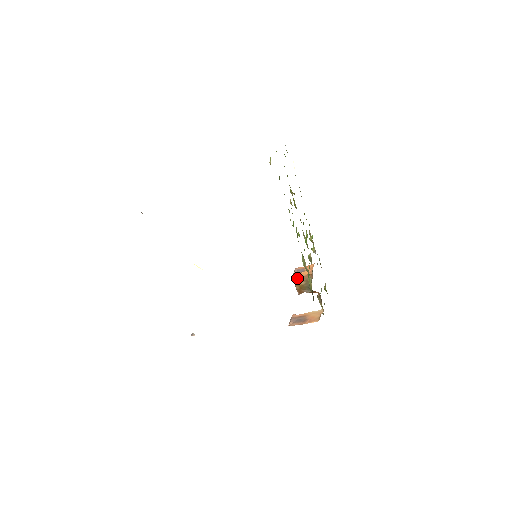
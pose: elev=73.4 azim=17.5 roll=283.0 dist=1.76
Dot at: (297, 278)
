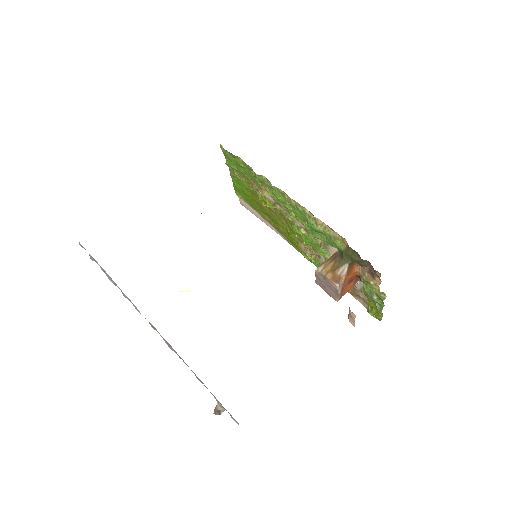
Dot at: (321, 266)
